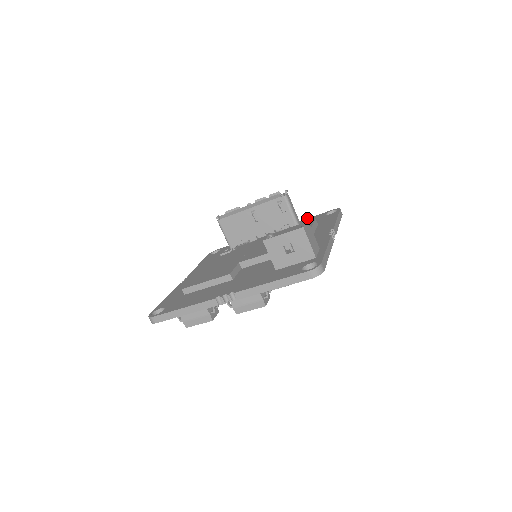
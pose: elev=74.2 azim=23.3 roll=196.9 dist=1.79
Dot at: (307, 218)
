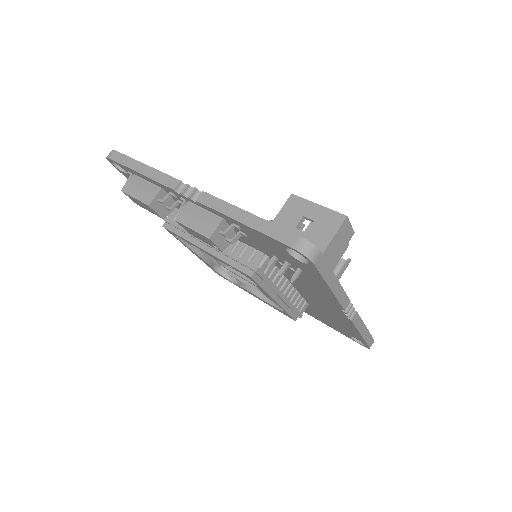
Dot at: occluded
